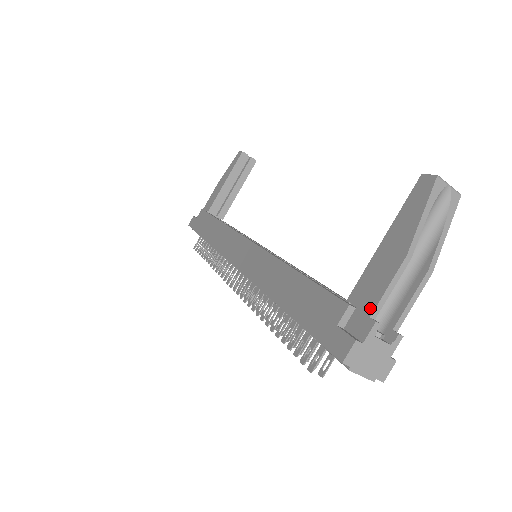
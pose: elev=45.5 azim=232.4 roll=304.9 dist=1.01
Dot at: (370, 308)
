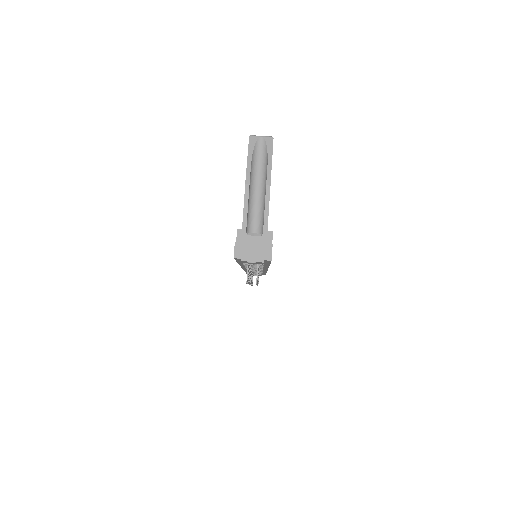
Dot at: (242, 223)
